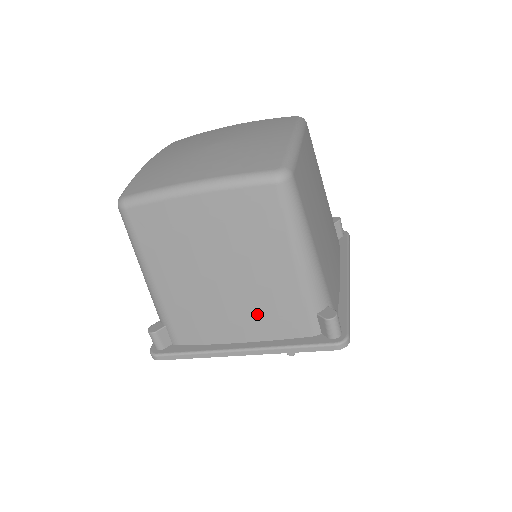
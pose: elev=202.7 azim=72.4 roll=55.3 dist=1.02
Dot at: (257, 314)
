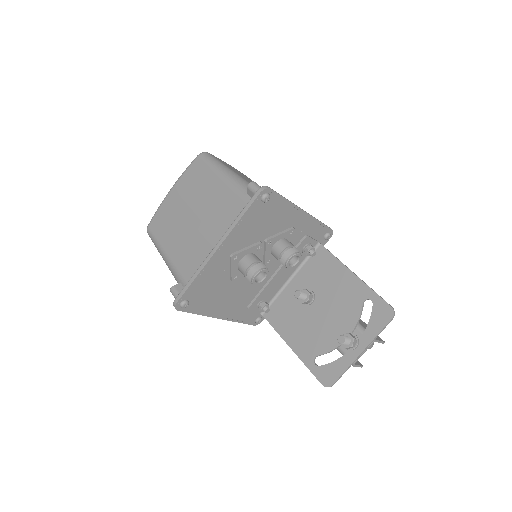
Dot at: (218, 221)
